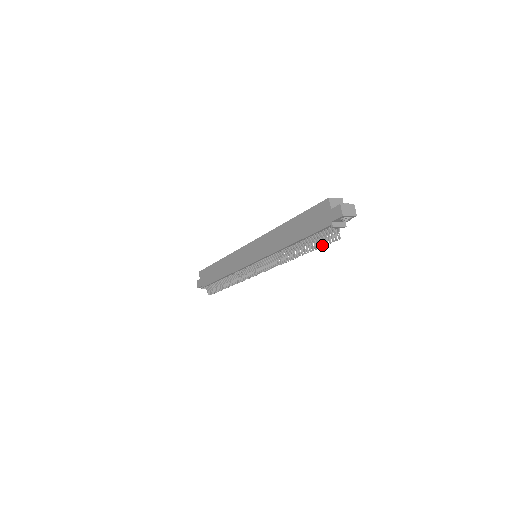
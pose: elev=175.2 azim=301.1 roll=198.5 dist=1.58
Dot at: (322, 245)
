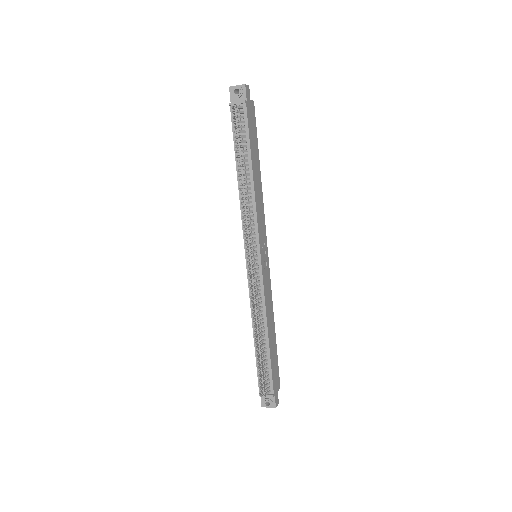
Dot at: (239, 135)
